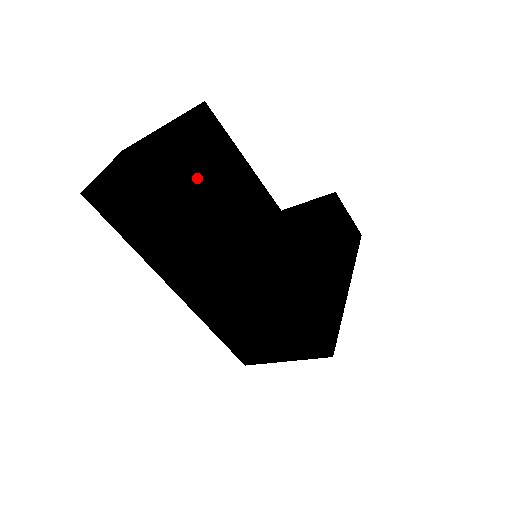
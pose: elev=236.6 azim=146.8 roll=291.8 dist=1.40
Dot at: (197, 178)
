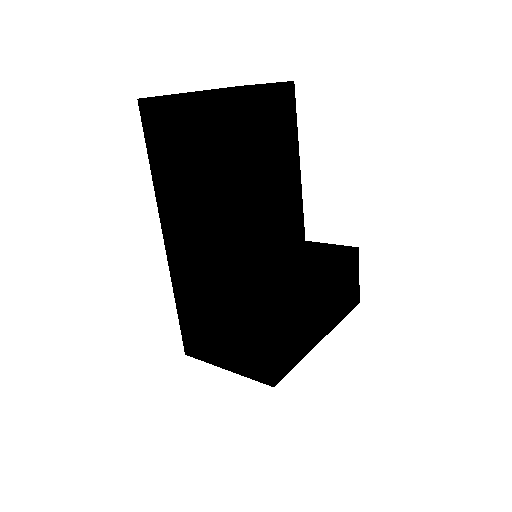
Dot at: (250, 134)
